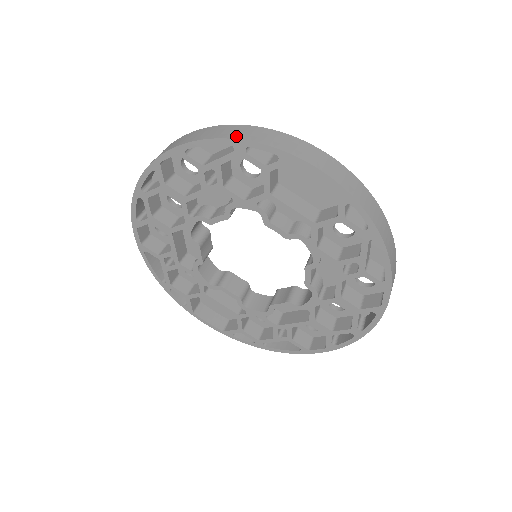
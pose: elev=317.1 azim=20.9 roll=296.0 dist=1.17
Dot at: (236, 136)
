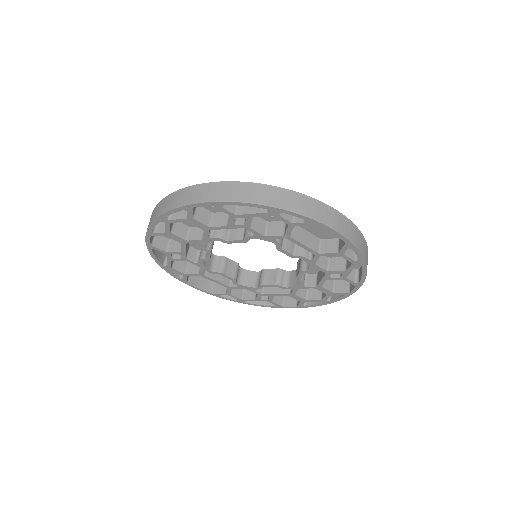
Dot at: (272, 203)
